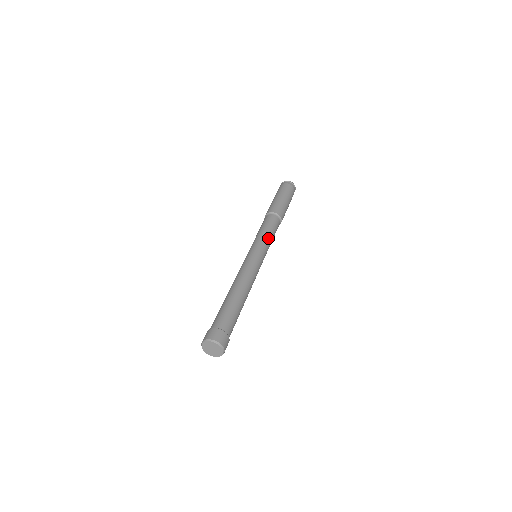
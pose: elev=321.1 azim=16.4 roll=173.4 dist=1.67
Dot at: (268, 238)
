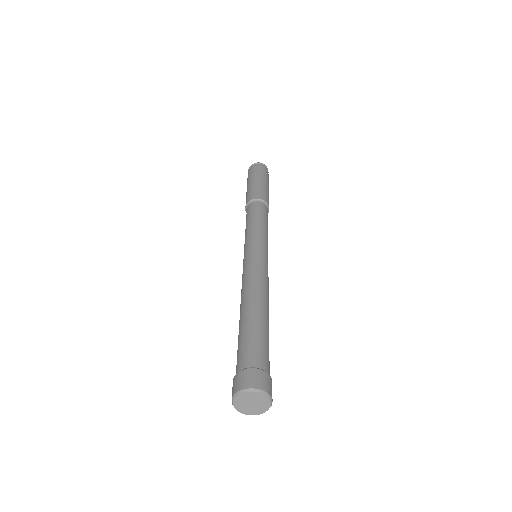
Dot at: (263, 230)
